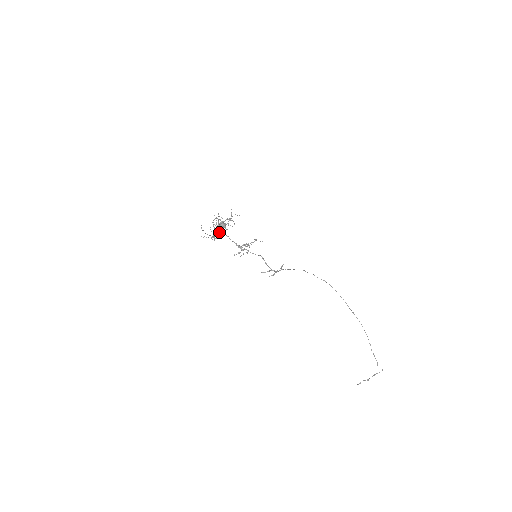
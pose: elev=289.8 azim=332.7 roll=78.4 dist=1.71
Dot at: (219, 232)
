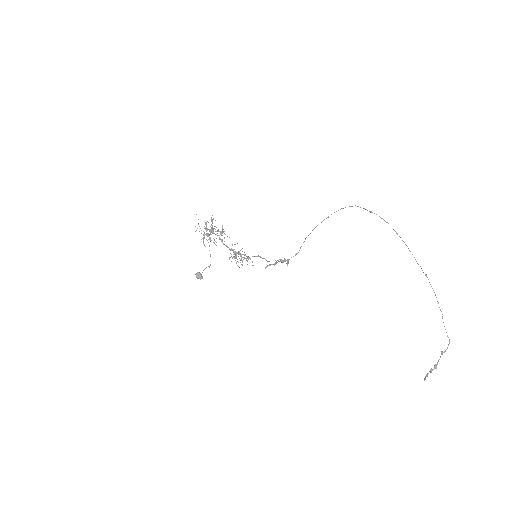
Dot at: (210, 239)
